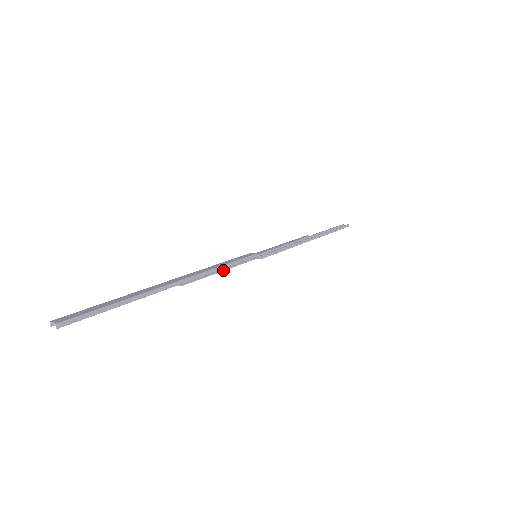
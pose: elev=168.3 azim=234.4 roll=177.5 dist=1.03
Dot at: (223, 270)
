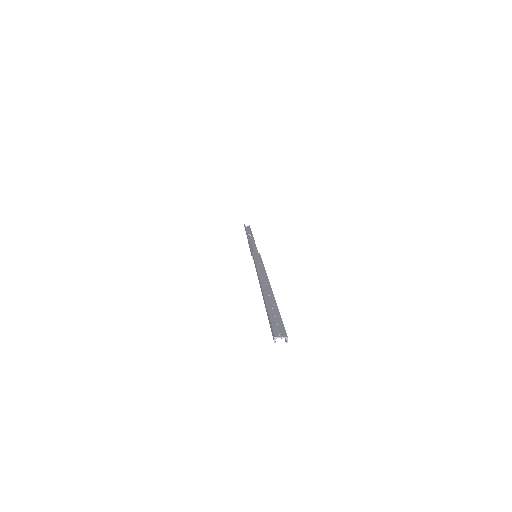
Dot at: occluded
